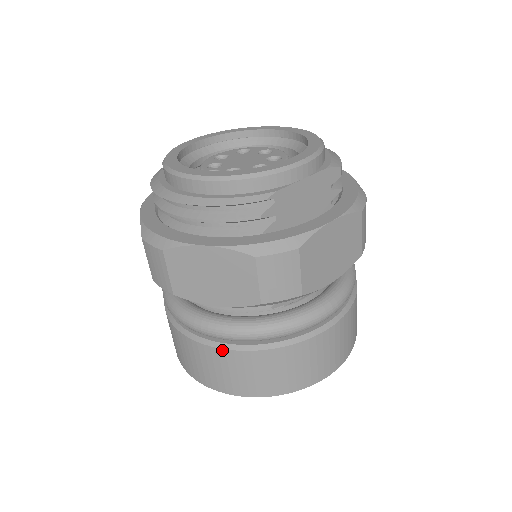
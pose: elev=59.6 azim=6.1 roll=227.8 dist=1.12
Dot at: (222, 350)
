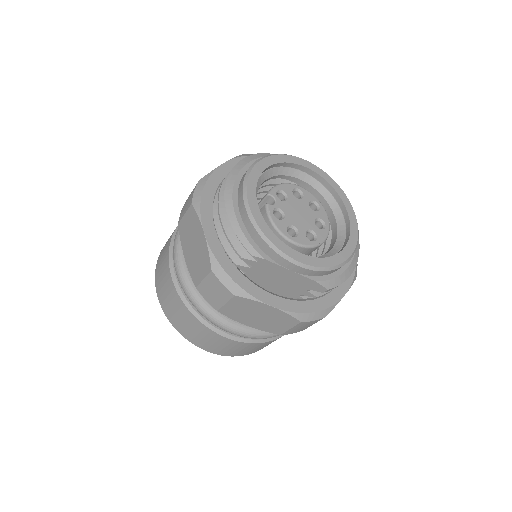
Dot at: (170, 274)
